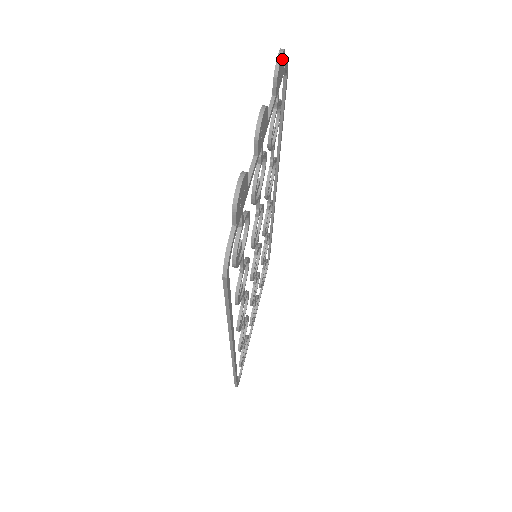
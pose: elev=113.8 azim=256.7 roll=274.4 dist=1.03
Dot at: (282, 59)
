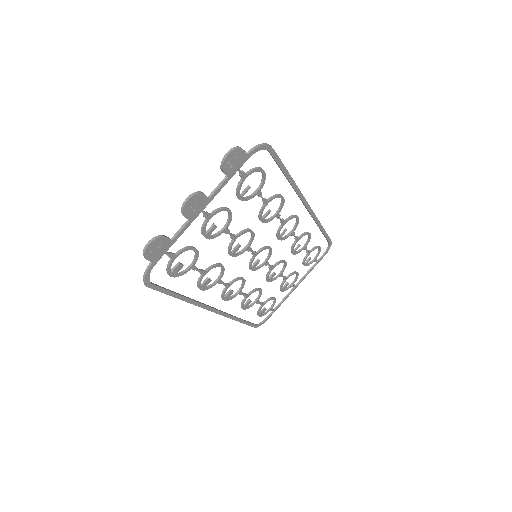
Dot at: (233, 155)
